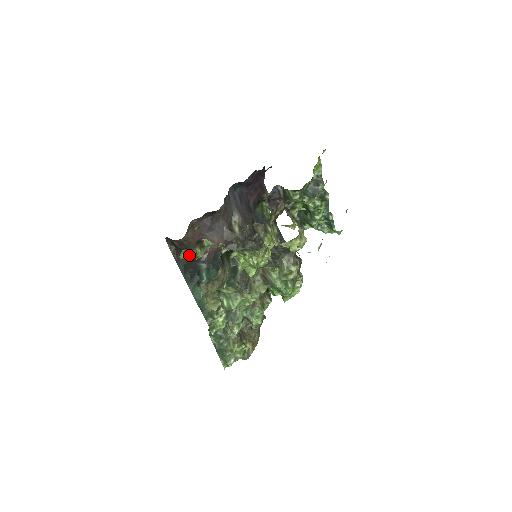
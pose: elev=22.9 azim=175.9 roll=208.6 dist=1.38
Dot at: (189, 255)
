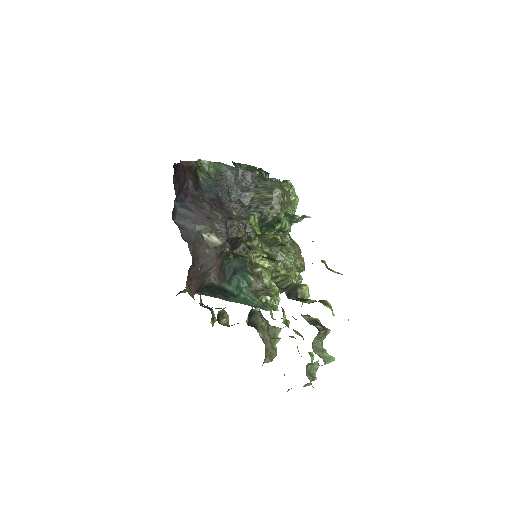
Dot at: (205, 287)
